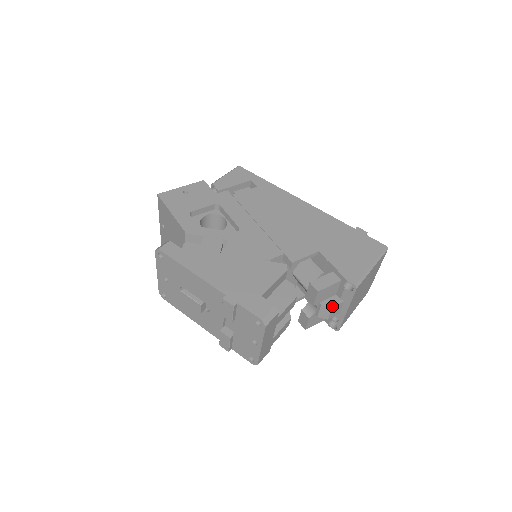
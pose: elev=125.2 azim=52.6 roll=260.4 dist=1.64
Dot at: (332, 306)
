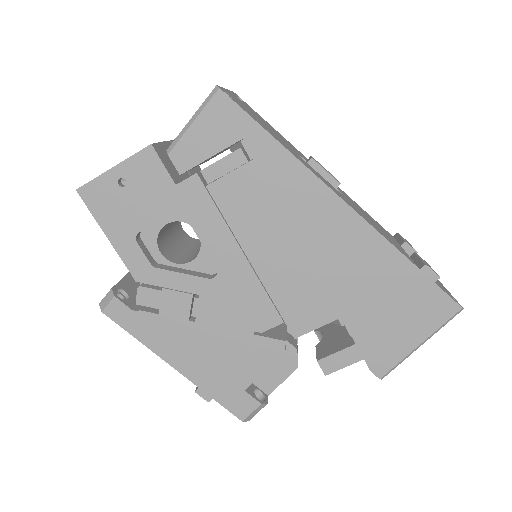
Dot at: occluded
